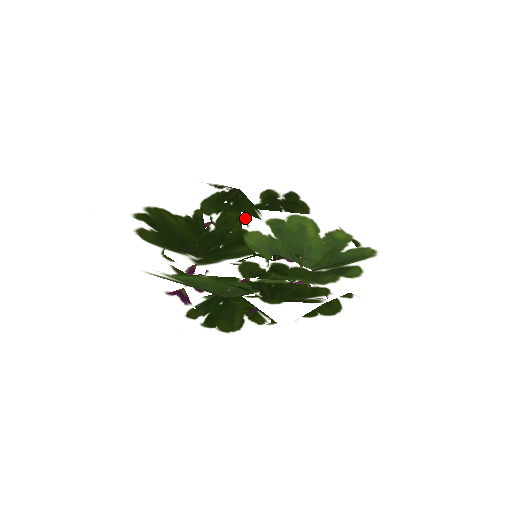
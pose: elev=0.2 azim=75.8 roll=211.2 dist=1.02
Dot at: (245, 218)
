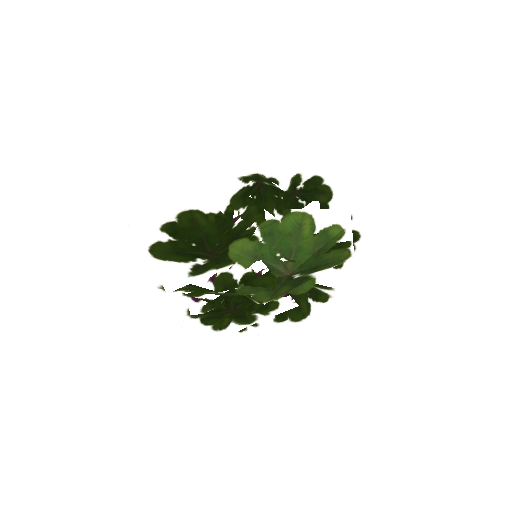
Dot at: (243, 222)
